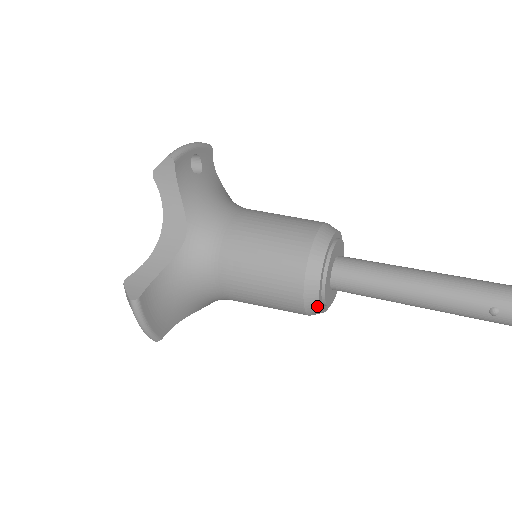
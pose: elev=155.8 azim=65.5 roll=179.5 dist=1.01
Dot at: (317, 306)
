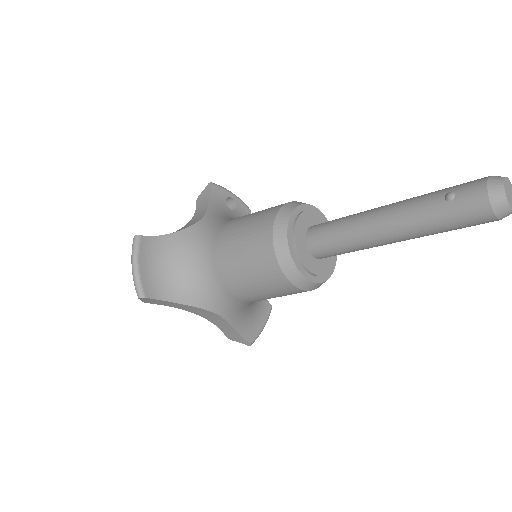
Dot at: (286, 245)
